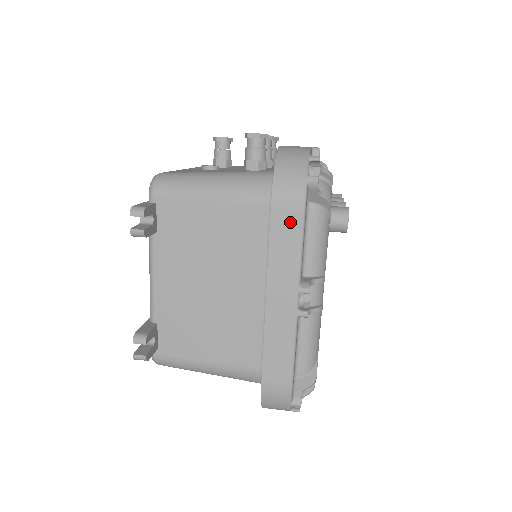
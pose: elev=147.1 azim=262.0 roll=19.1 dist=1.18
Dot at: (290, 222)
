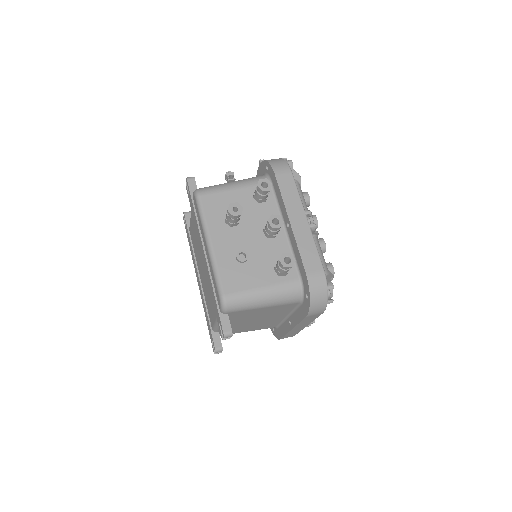
Dot at: (314, 316)
